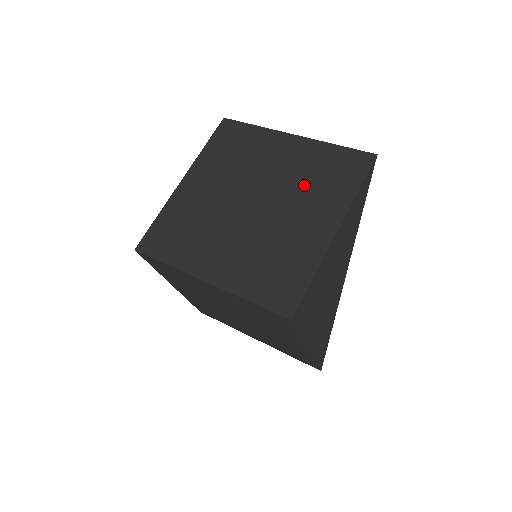
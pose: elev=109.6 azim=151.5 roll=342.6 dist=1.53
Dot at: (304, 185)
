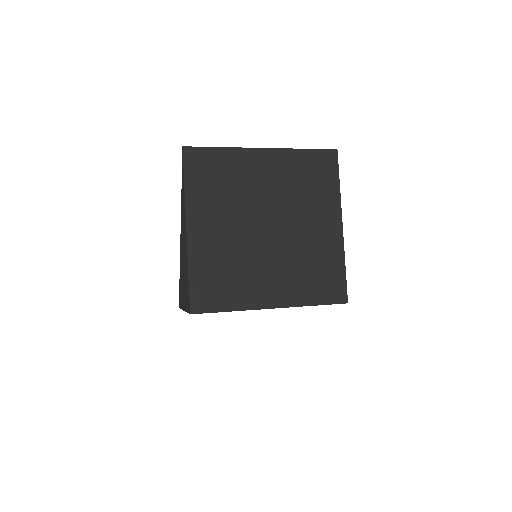
Dot at: (299, 195)
